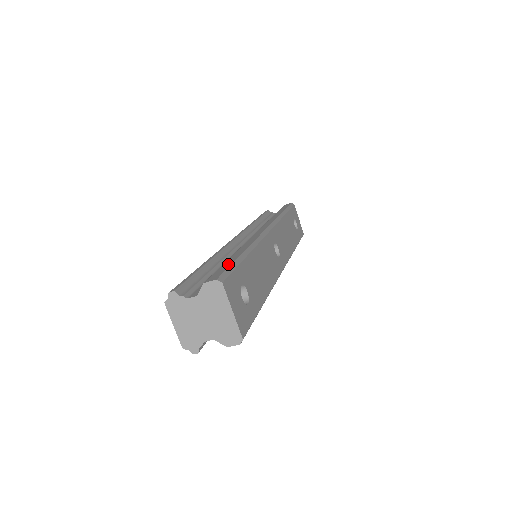
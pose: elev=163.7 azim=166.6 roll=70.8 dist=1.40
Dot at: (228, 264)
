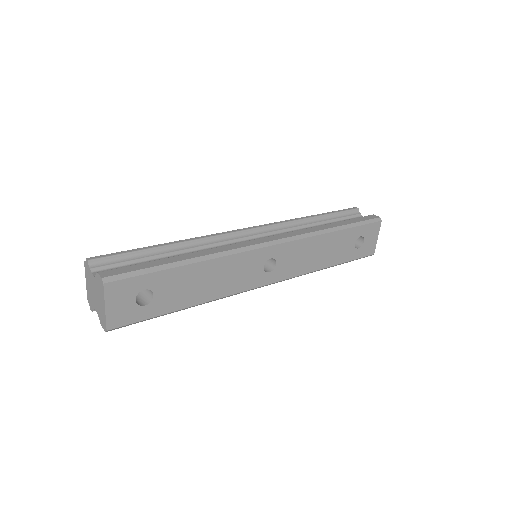
Dot at: (147, 265)
